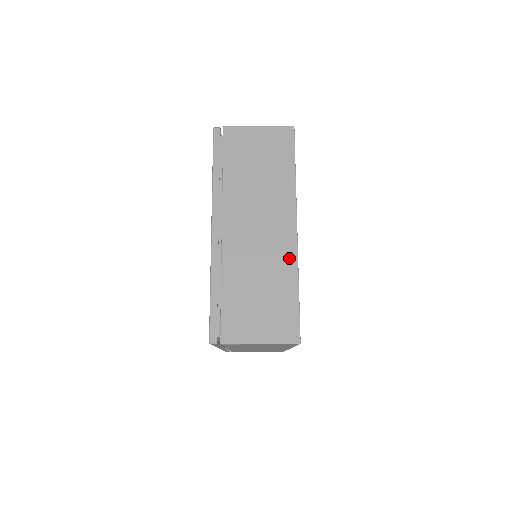
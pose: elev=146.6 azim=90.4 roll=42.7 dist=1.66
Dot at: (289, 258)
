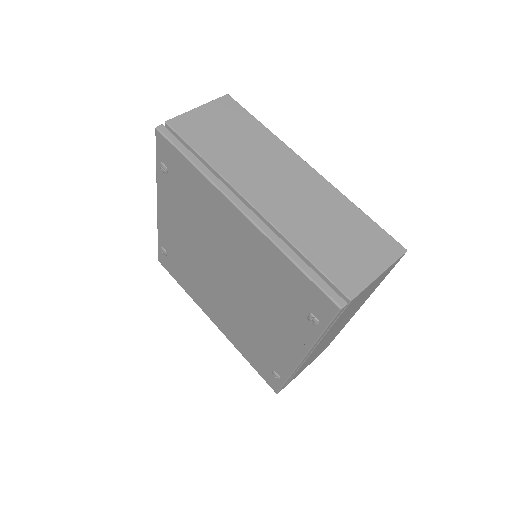
Dot at: (328, 191)
